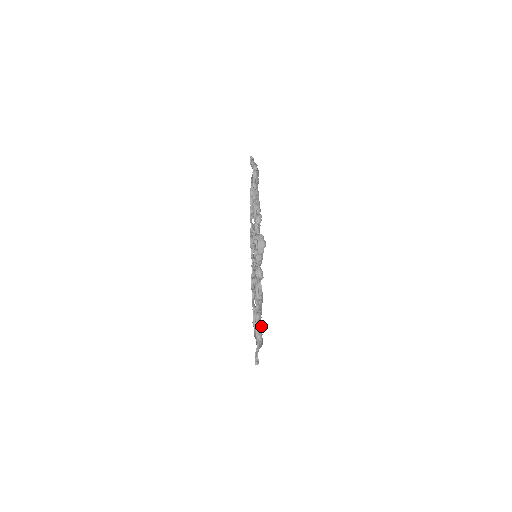
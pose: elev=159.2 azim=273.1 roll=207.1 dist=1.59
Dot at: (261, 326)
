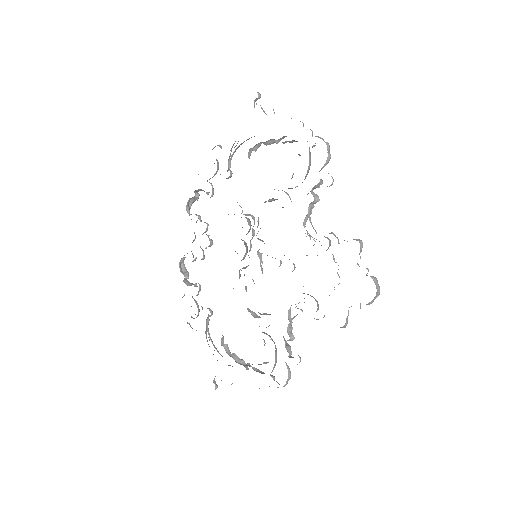
Dot at: (275, 361)
